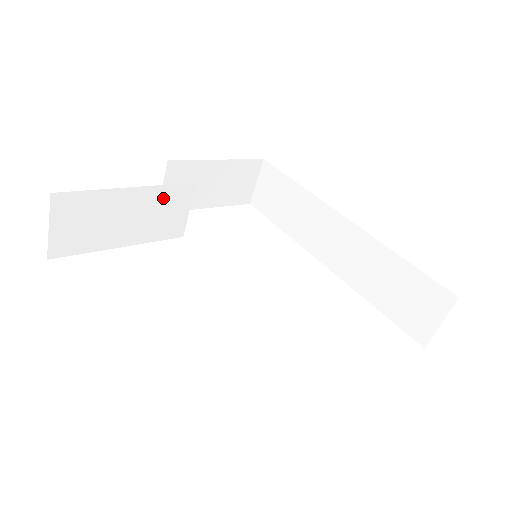
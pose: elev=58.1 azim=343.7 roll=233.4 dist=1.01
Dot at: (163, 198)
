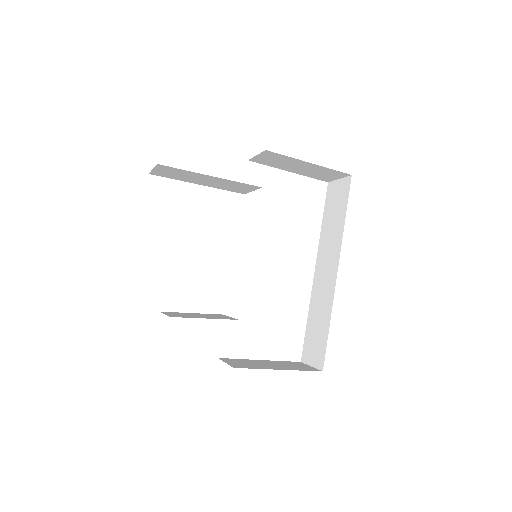
Dot at: (234, 183)
